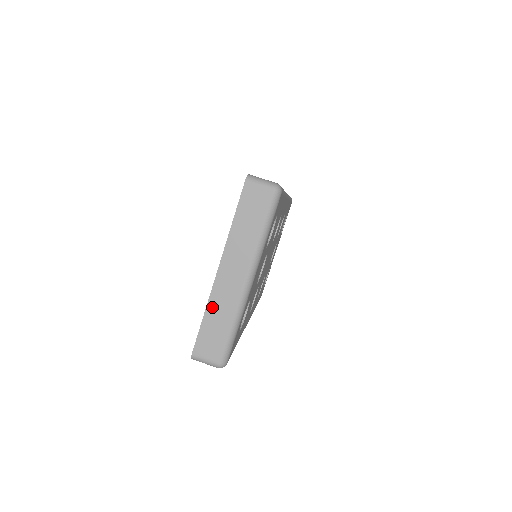
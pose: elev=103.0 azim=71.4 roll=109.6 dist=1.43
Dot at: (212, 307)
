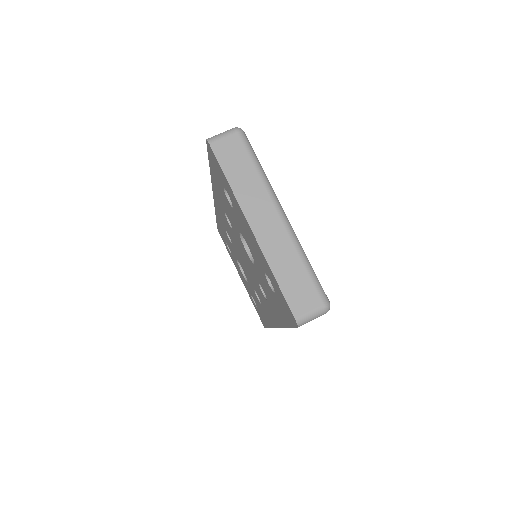
Dot at: (274, 263)
